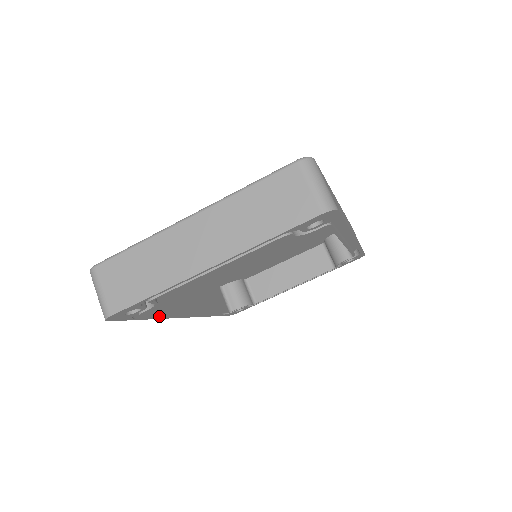
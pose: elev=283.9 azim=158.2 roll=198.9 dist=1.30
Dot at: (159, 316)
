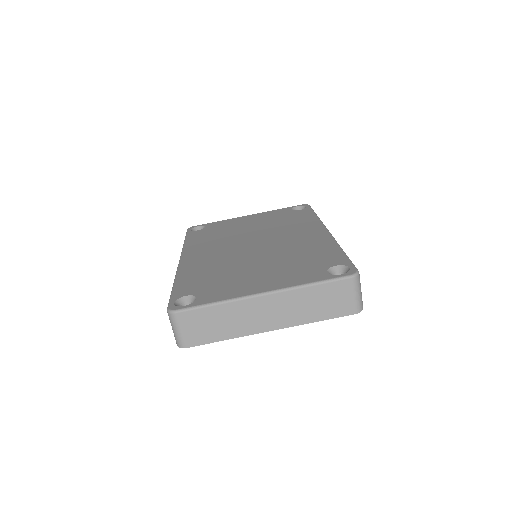
Dot at: occluded
